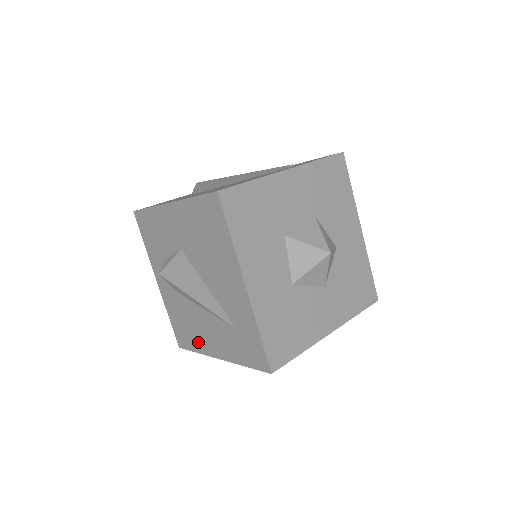
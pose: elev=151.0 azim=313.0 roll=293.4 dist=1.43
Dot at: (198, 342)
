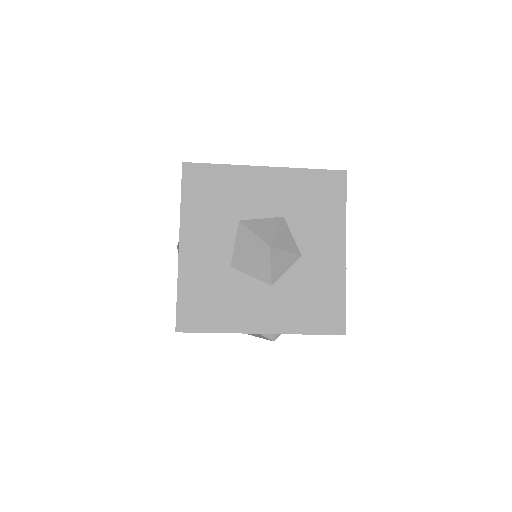
Dot at: occluded
